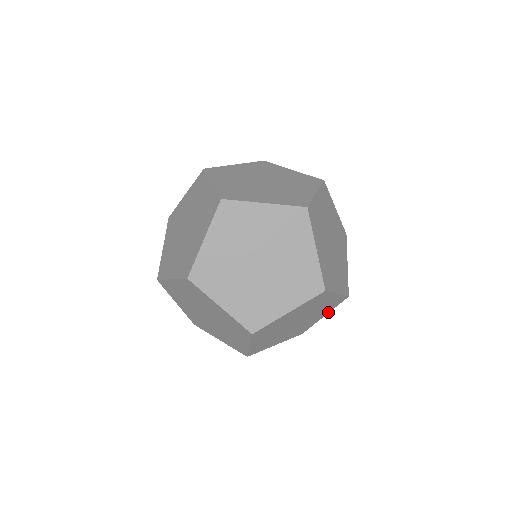
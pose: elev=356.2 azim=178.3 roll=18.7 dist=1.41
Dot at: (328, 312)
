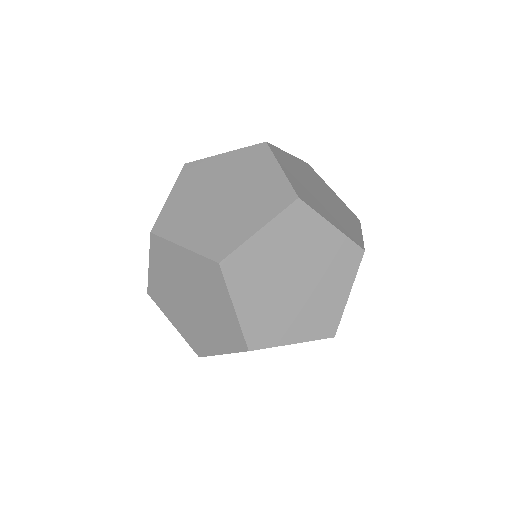
Dot at: occluded
